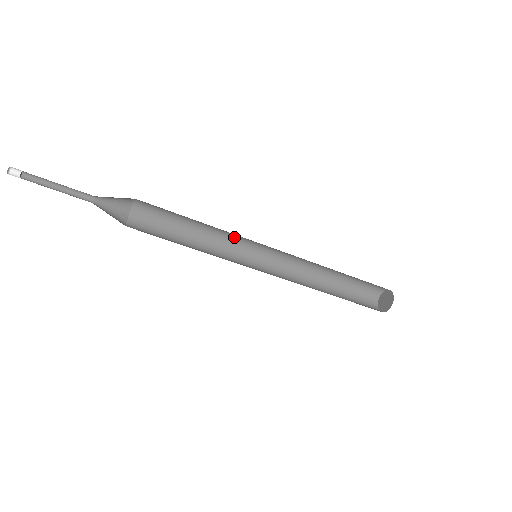
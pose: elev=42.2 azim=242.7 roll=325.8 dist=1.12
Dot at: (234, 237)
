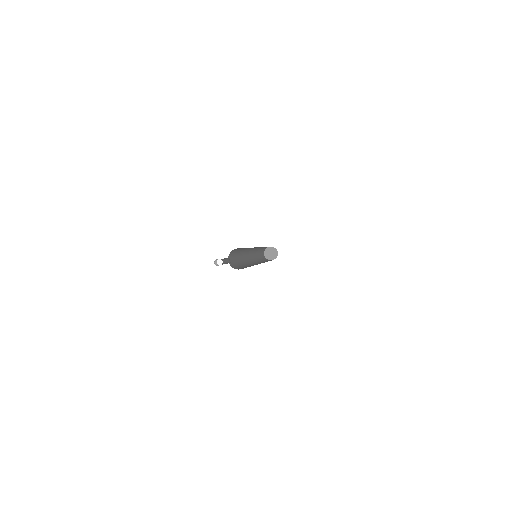
Dot at: (247, 249)
